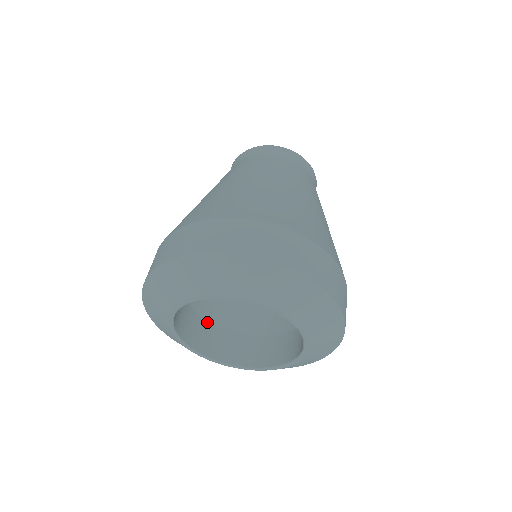
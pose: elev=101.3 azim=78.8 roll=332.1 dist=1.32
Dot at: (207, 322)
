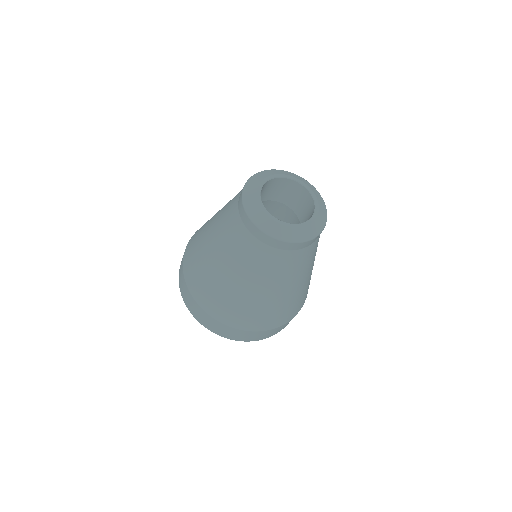
Dot at: occluded
